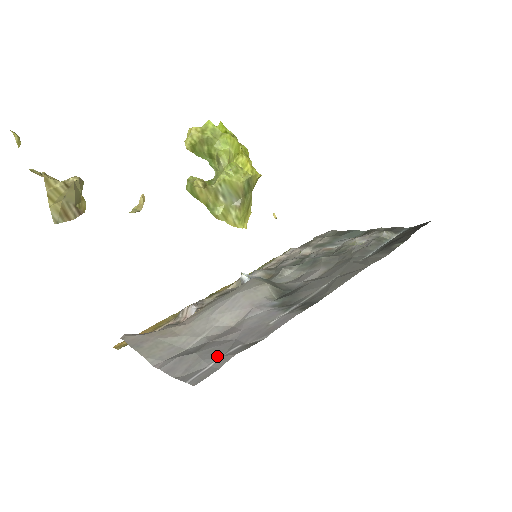
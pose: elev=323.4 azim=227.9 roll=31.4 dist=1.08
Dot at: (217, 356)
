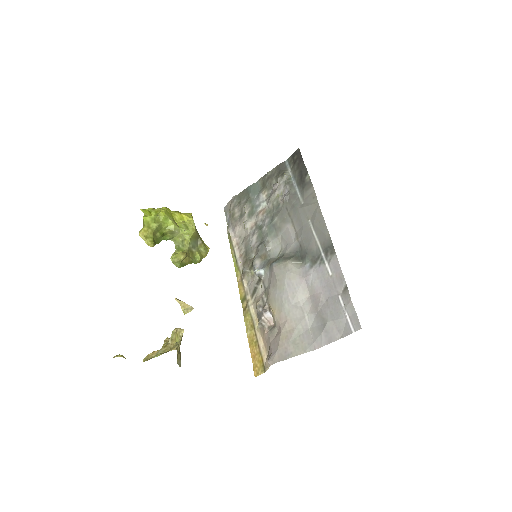
Dot at: (341, 311)
